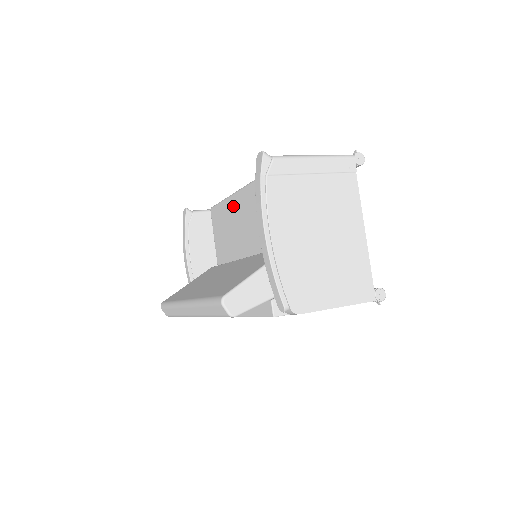
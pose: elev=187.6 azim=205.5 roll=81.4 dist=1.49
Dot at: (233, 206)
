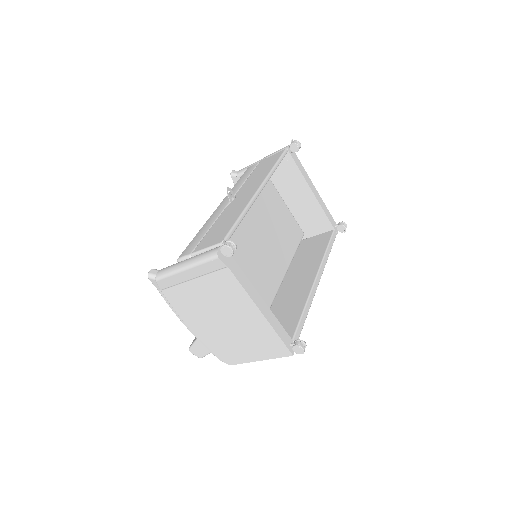
Dot at: occluded
